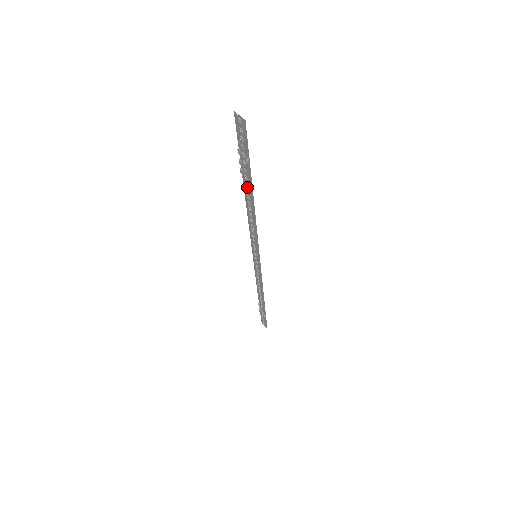
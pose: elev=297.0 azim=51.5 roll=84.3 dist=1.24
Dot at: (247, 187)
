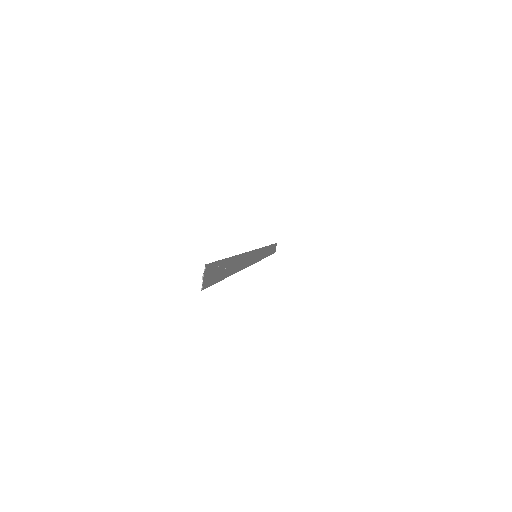
Dot at: (233, 264)
